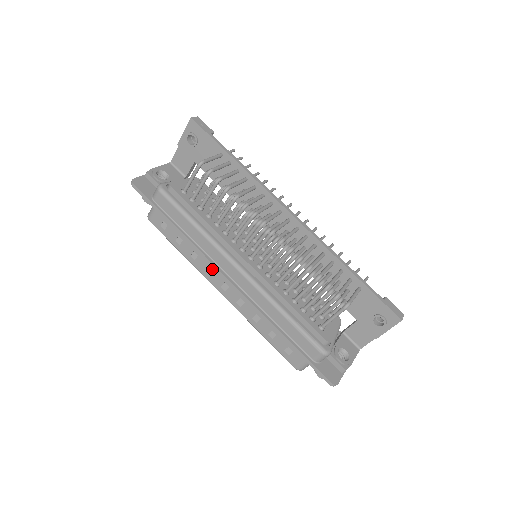
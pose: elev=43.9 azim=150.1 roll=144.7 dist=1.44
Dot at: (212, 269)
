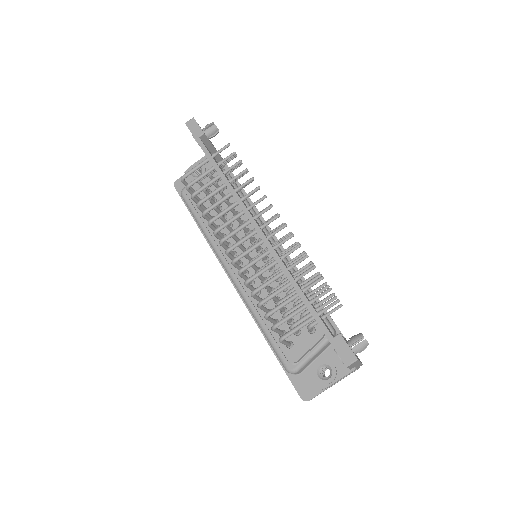
Dot at: occluded
